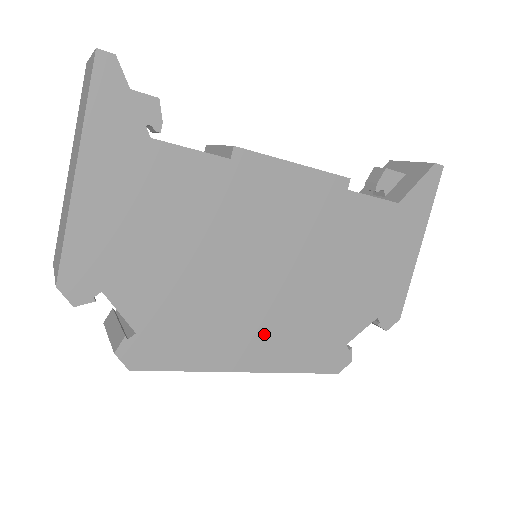
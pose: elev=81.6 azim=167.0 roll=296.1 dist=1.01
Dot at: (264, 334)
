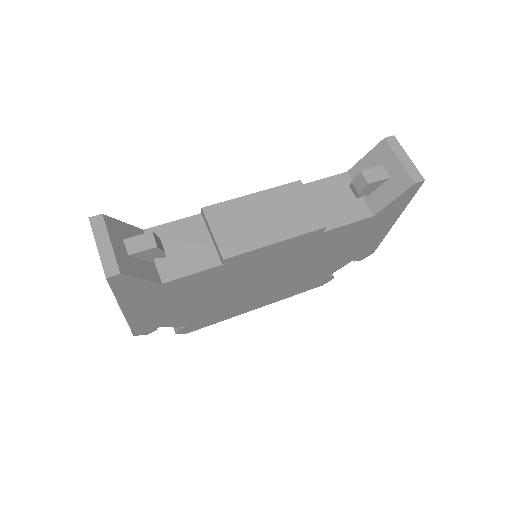
Dot at: (267, 296)
